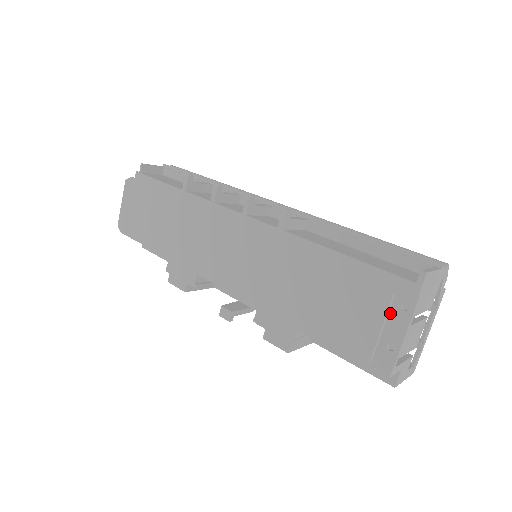
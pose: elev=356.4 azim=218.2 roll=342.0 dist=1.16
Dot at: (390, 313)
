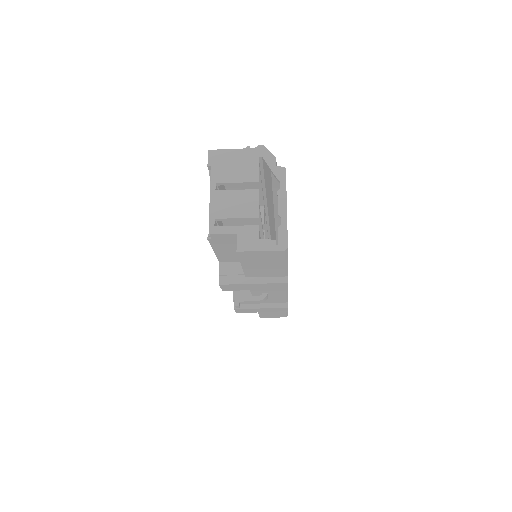
Dot at: occluded
